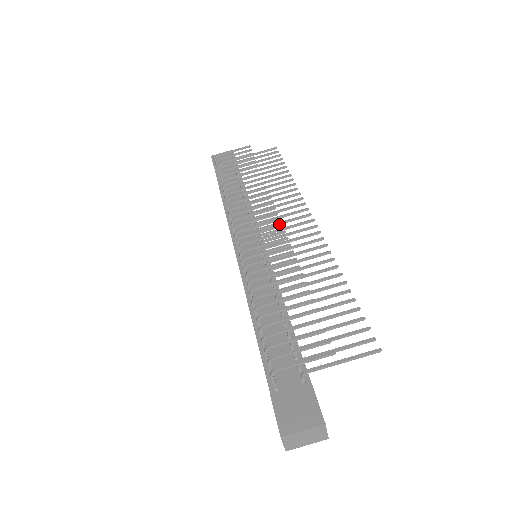
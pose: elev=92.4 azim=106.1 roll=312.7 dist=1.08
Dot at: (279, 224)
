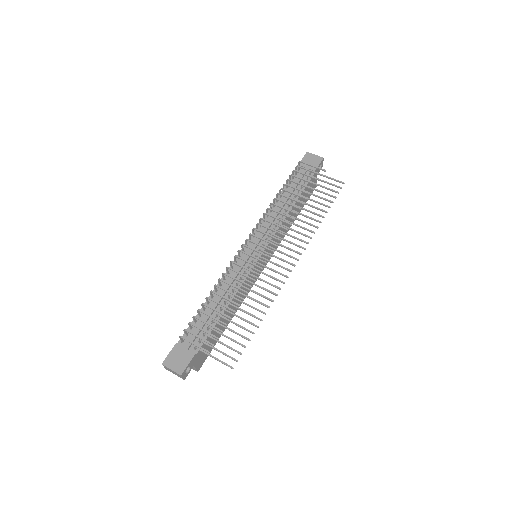
Dot at: (277, 251)
